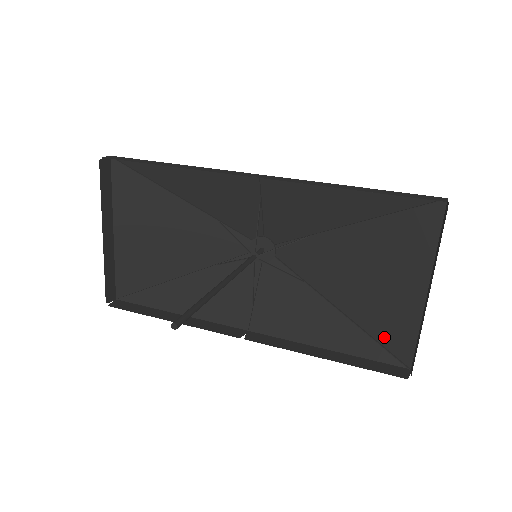
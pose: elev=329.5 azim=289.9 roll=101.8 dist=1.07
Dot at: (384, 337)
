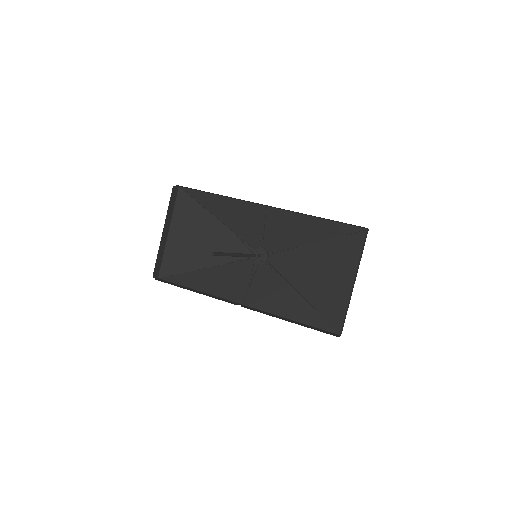
Dot at: (327, 314)
